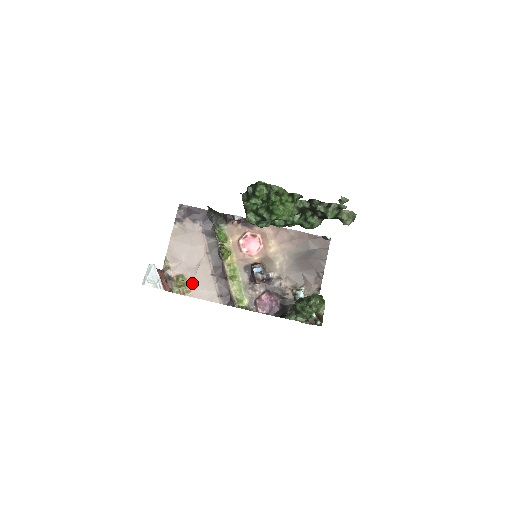
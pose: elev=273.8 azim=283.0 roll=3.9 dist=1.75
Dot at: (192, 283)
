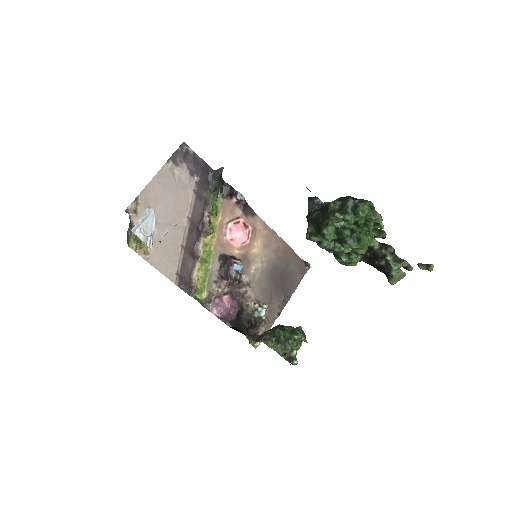
Dot at: (155, 244)
